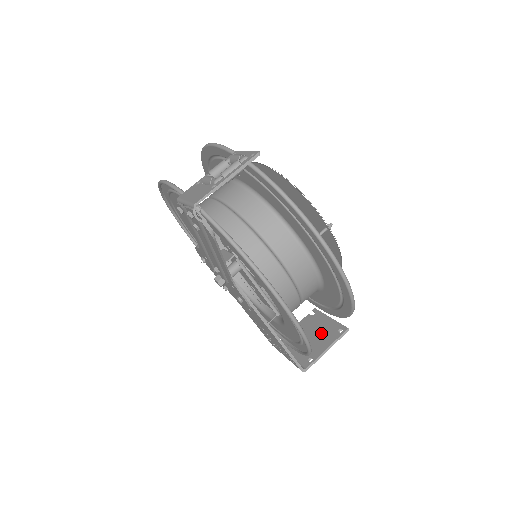
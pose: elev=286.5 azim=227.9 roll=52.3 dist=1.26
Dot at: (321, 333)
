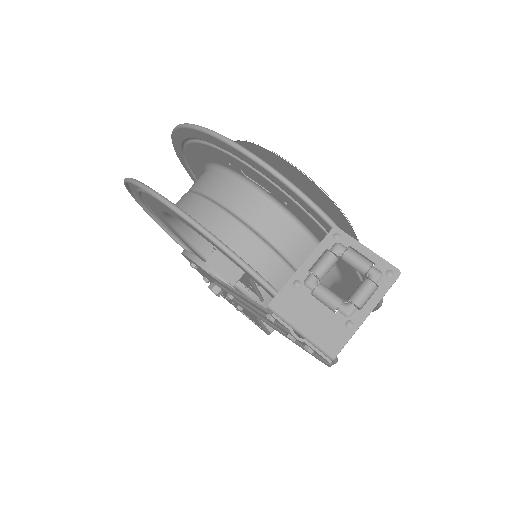
Dot at: occluded
